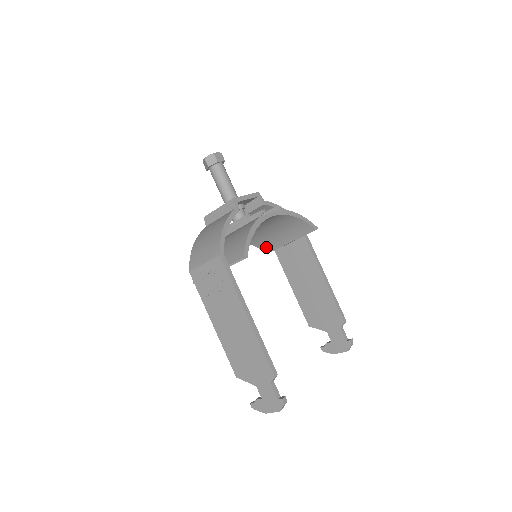
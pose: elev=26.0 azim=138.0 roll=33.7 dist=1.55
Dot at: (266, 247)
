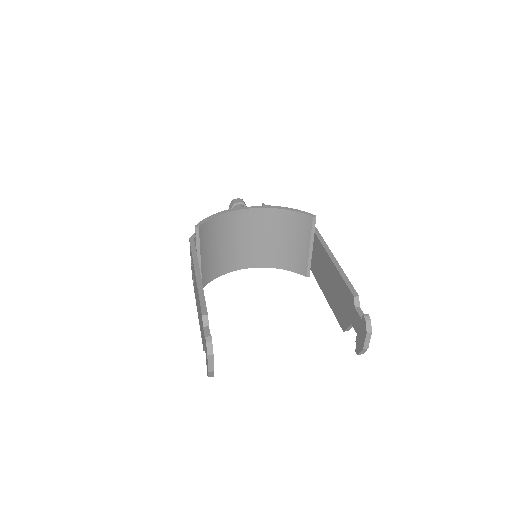
Dot at: (300, 268)
